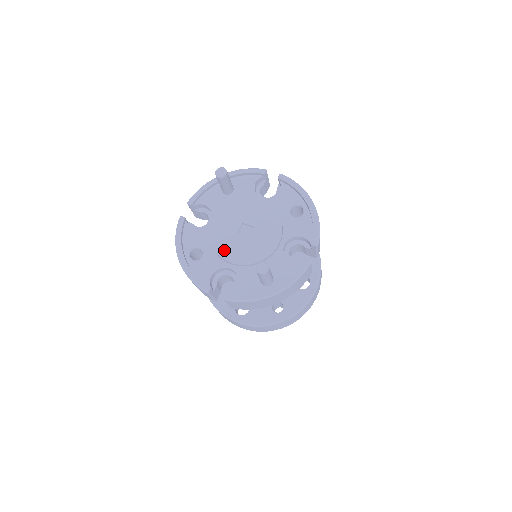
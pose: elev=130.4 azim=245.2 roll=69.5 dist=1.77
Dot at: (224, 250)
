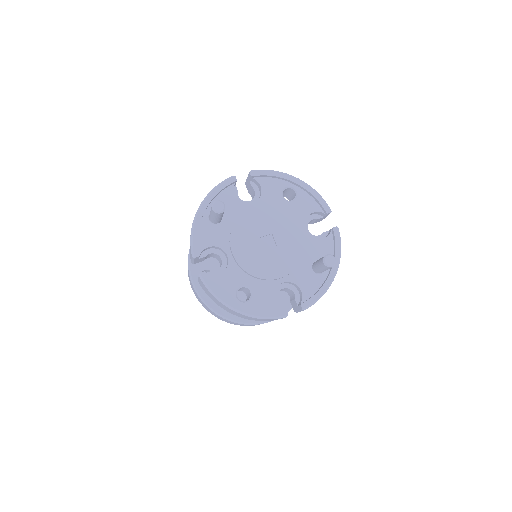
Dot at: (267, 272)
